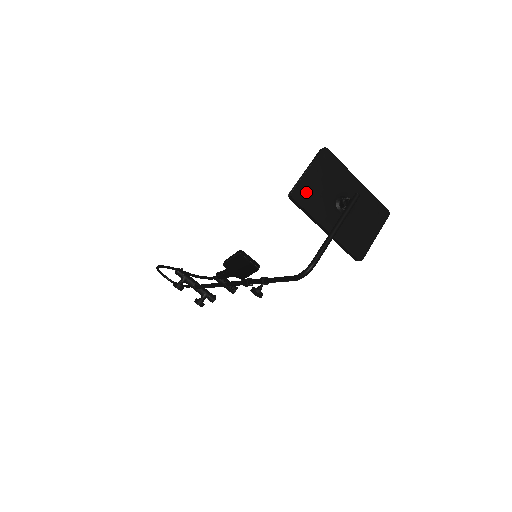
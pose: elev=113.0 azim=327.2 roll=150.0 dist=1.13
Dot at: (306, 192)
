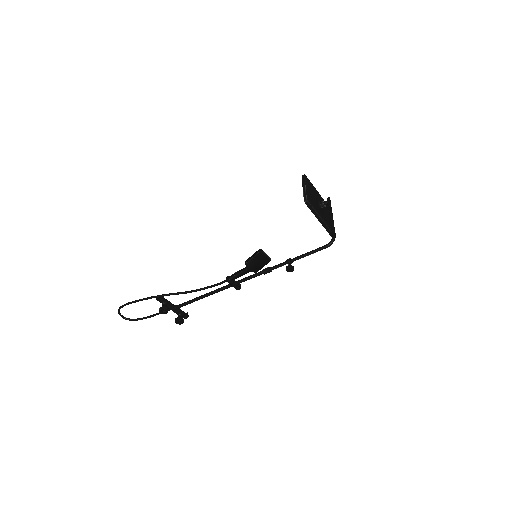
Dot at: (310, 199)
